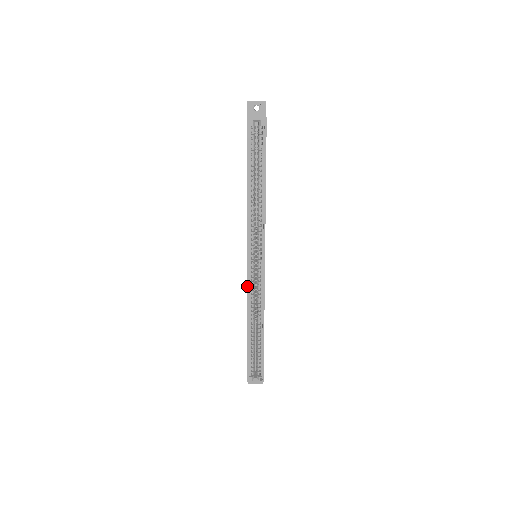
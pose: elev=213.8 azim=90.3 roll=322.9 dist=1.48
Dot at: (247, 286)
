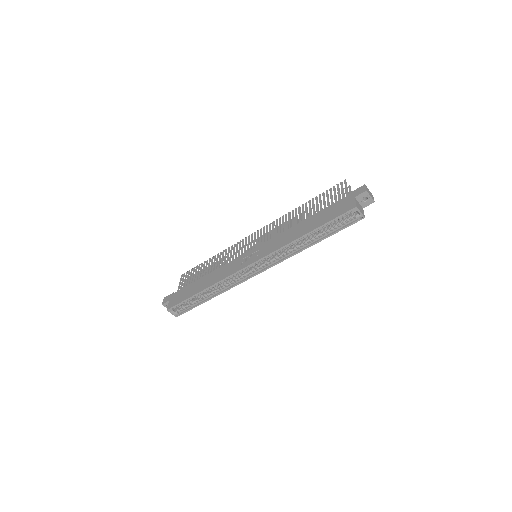
Dot at: (234, 273)
